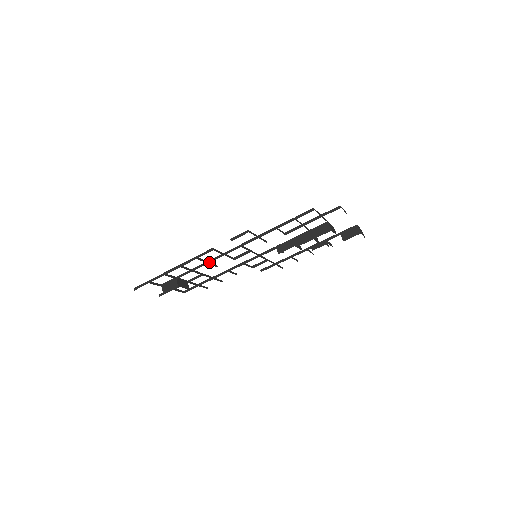
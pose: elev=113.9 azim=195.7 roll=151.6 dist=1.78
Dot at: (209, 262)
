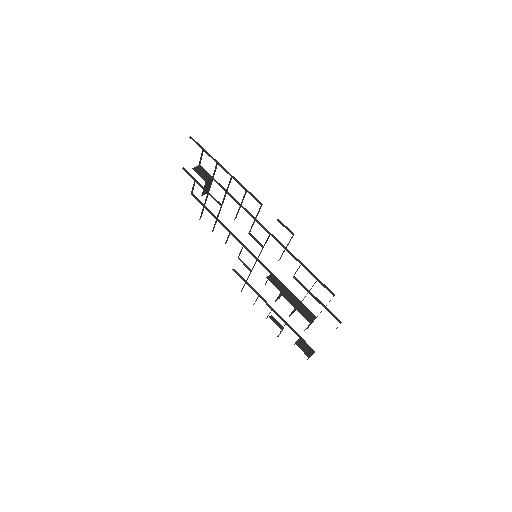
Dot at: (242, 206)
